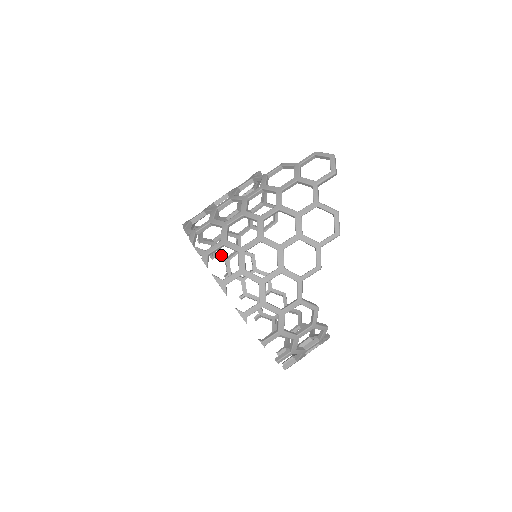
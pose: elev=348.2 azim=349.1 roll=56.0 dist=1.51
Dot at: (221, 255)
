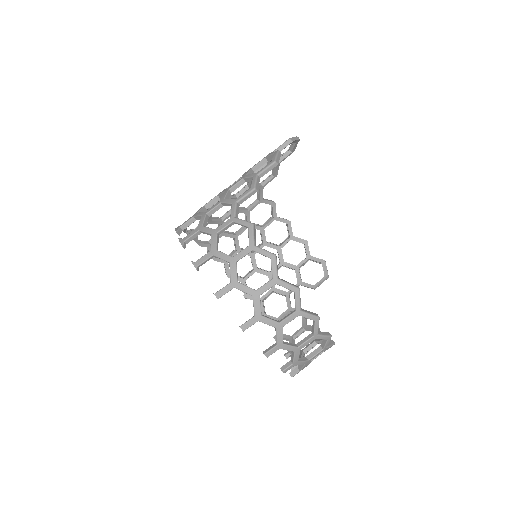
Dot at: (271, 316)
